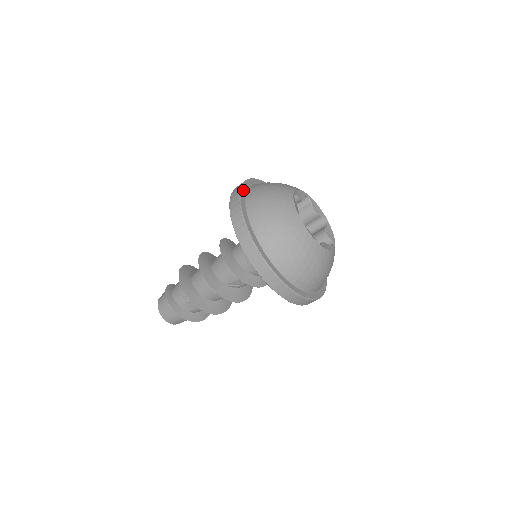
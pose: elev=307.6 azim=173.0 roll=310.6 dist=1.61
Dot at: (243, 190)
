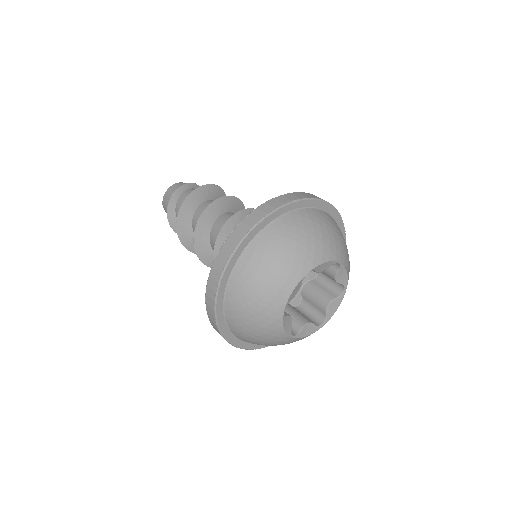
Dot at: (255, 230)
